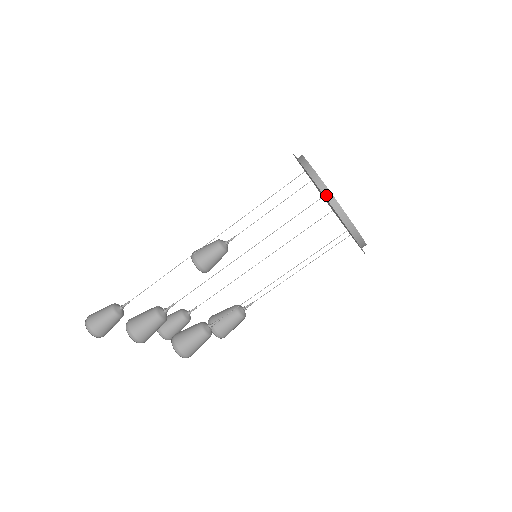
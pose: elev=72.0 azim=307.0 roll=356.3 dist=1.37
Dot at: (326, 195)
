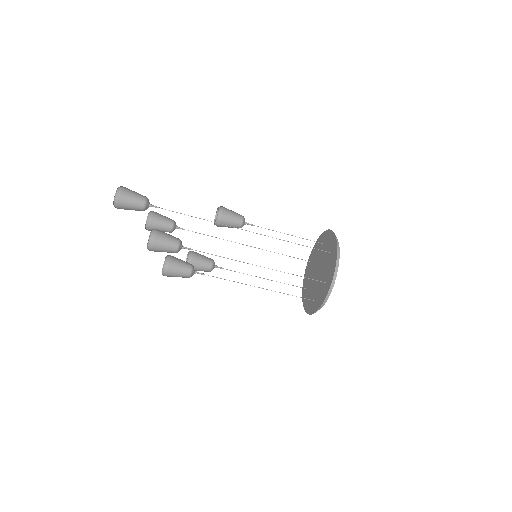
Dot at: (329, 289)
